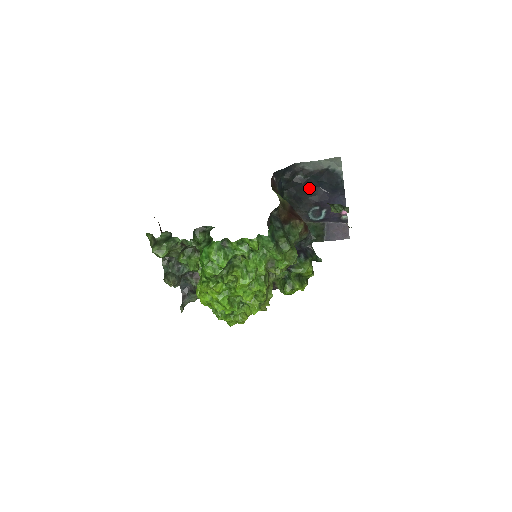
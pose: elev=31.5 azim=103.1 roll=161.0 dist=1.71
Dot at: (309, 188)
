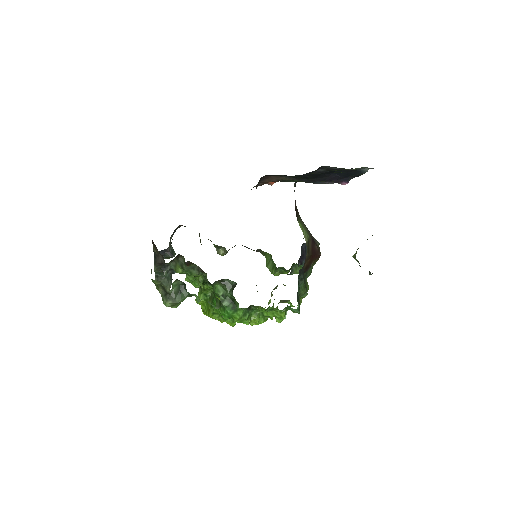
Dot at: (323, 174)
